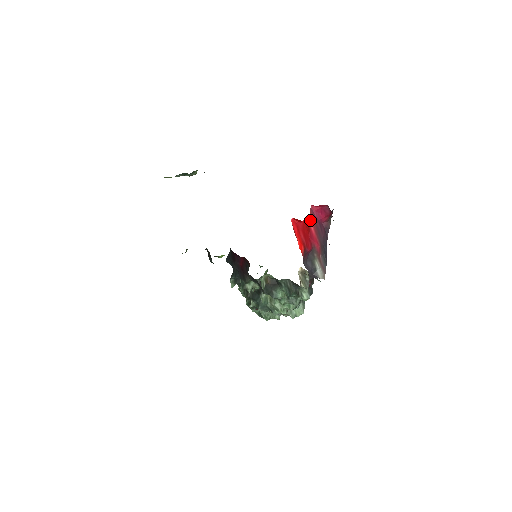
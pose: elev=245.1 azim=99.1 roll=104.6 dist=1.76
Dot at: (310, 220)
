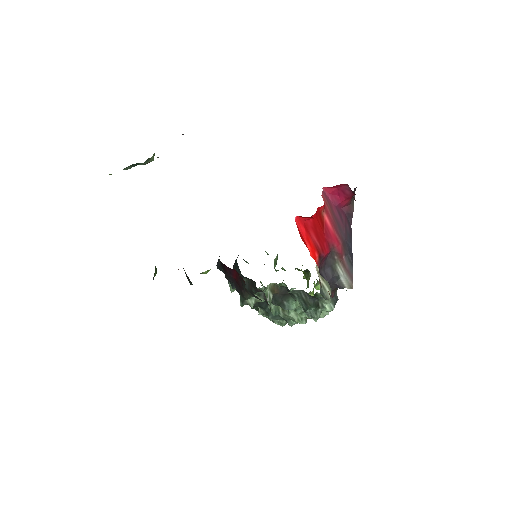
Dot at: (323, 210)
